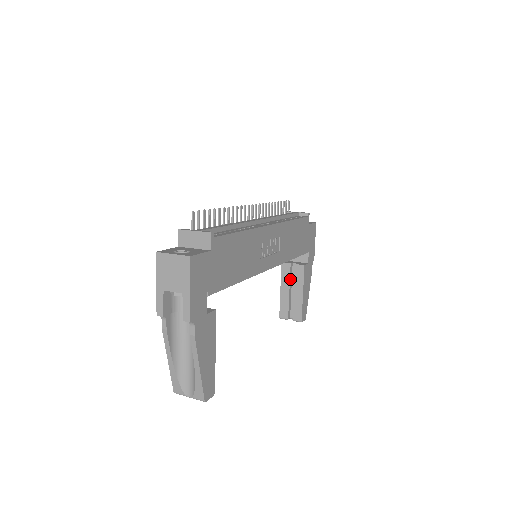
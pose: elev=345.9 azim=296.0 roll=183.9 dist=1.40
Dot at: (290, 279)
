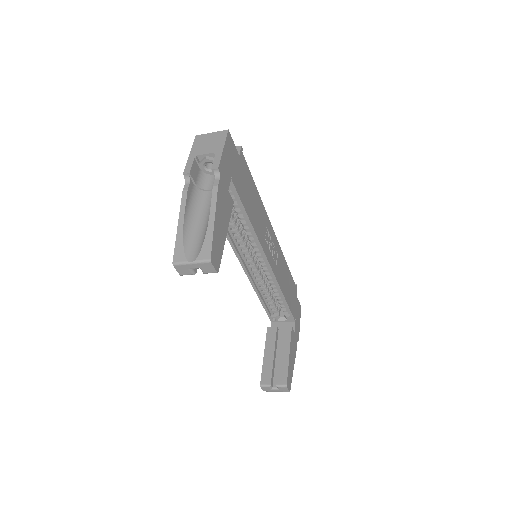
Dot at: (275, 343)
